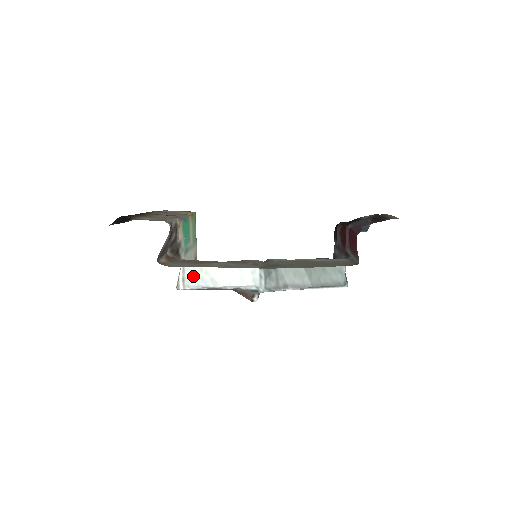
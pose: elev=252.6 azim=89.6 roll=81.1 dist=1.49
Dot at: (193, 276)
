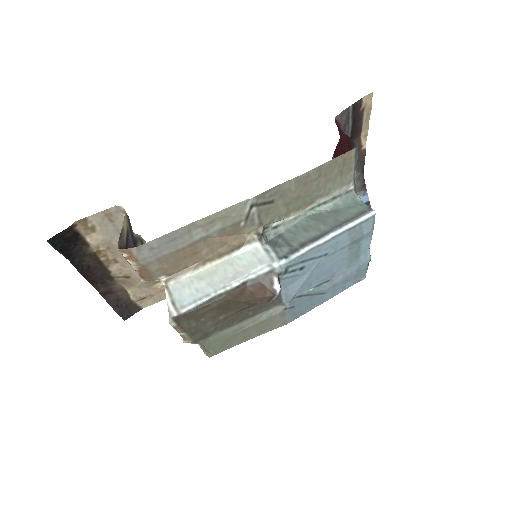
Dot at: (184, 293)
